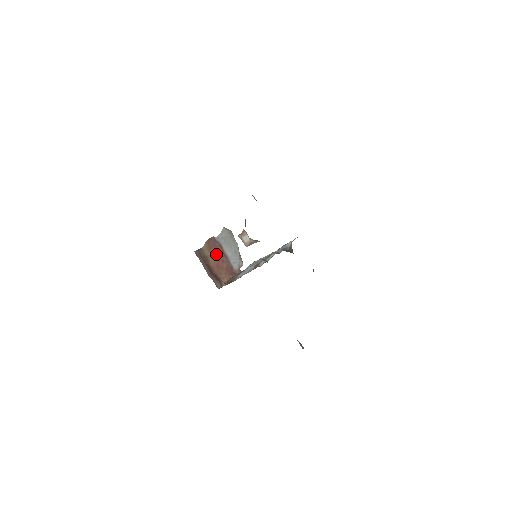
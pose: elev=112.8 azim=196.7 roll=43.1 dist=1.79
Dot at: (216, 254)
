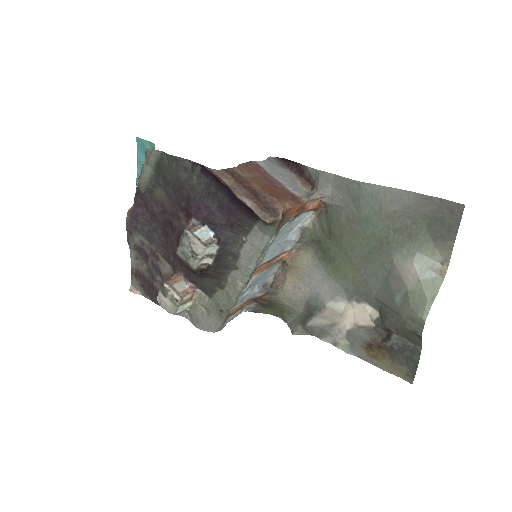
Dot at: (261, 179)
